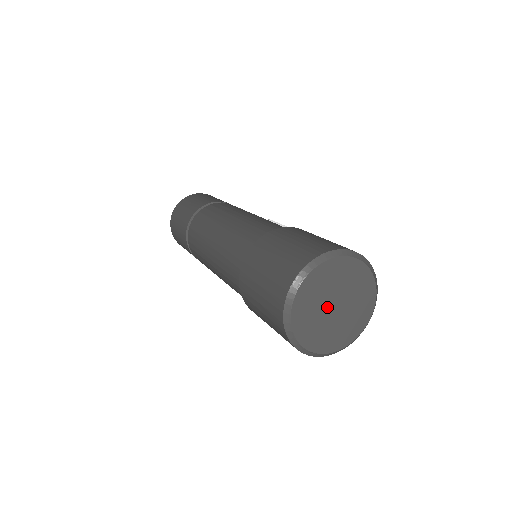
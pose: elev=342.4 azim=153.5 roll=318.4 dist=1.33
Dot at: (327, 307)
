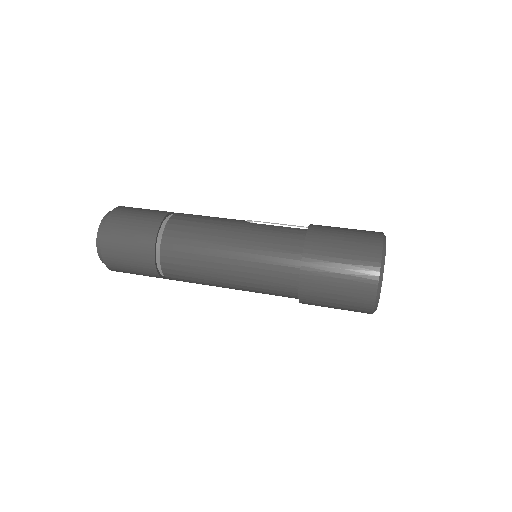
Dot at: occluded
